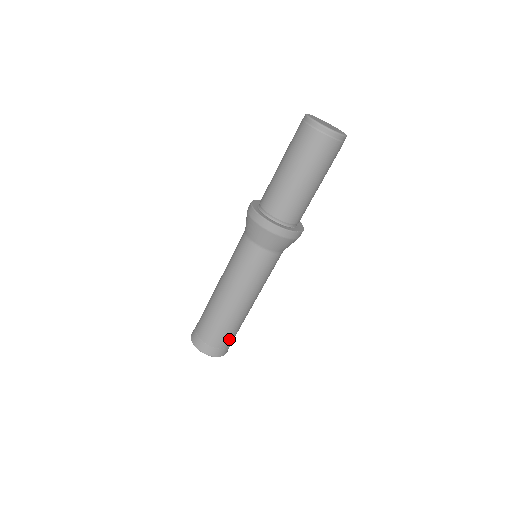
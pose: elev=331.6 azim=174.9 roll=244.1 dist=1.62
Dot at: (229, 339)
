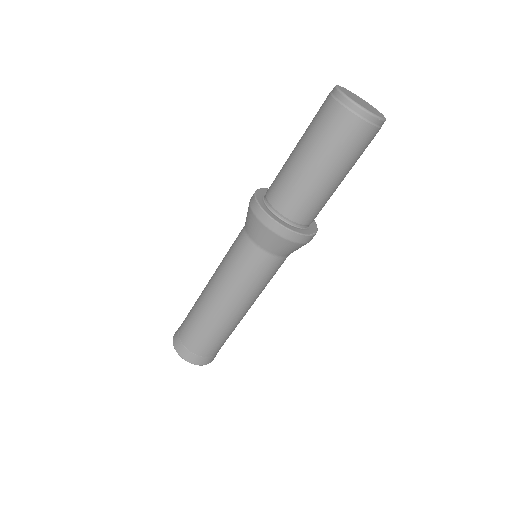
Dot at: (220, 346)
